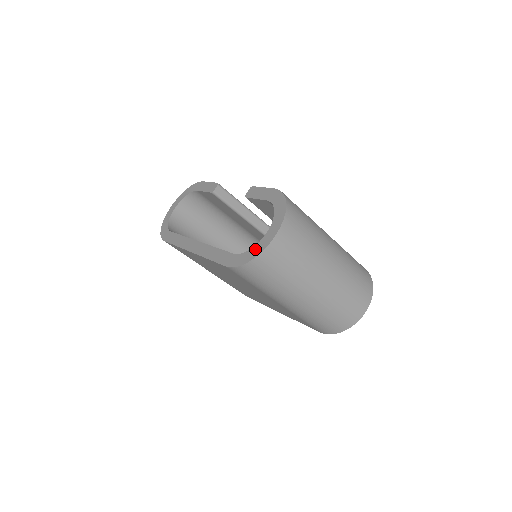
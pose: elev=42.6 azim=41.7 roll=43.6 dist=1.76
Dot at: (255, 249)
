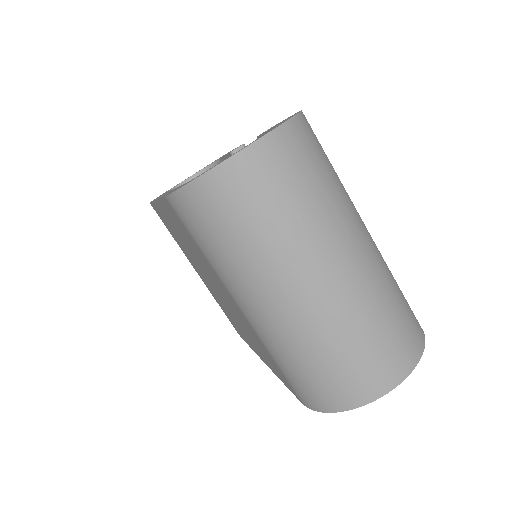
Dot at: (212, 167)
